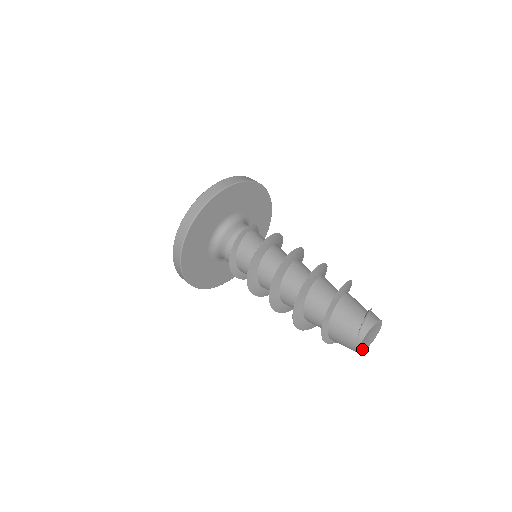
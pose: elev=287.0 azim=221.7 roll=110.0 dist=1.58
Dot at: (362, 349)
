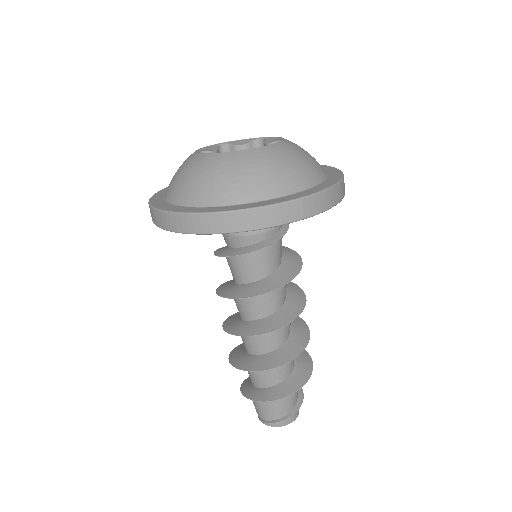
Dot at: occluded
